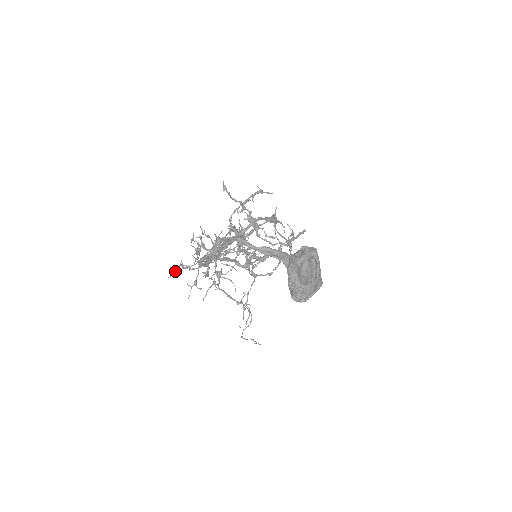
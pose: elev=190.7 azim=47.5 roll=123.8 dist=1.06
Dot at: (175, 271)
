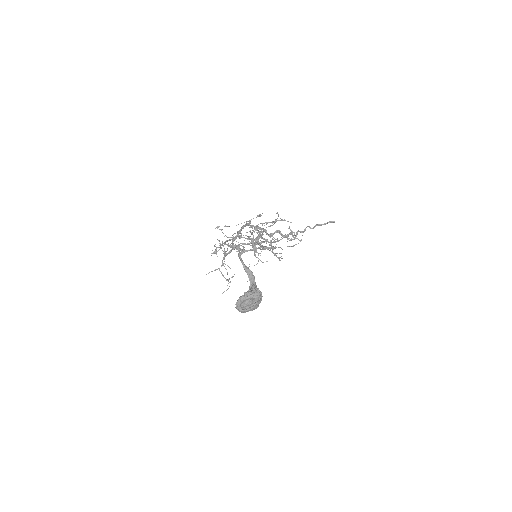
Dot at: occluded
